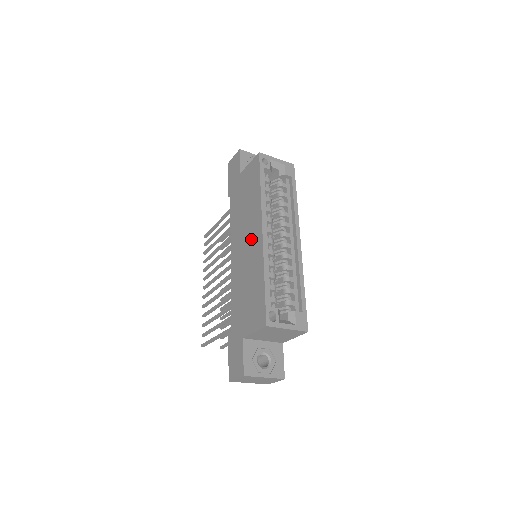
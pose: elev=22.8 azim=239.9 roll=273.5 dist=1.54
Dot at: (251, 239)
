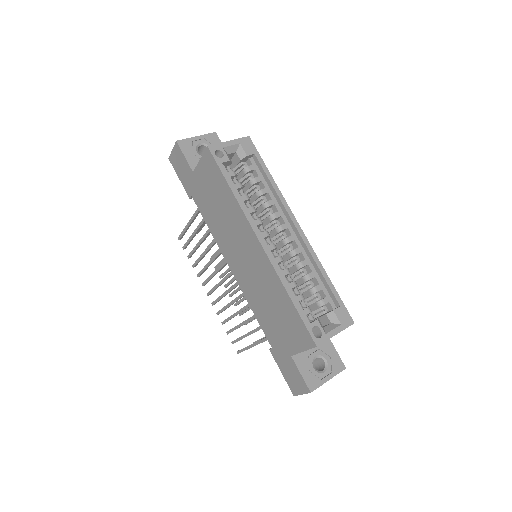
Dot at: (249, 251)
